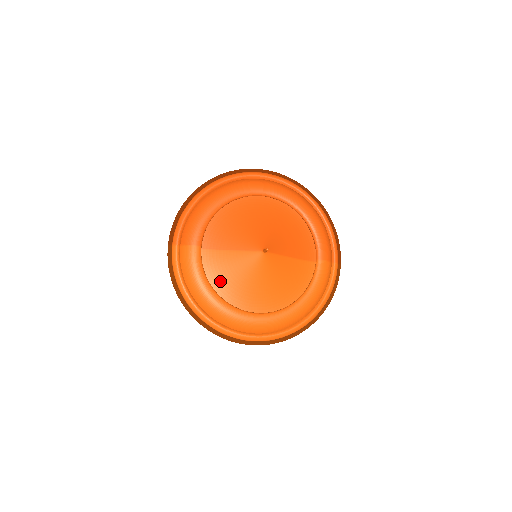
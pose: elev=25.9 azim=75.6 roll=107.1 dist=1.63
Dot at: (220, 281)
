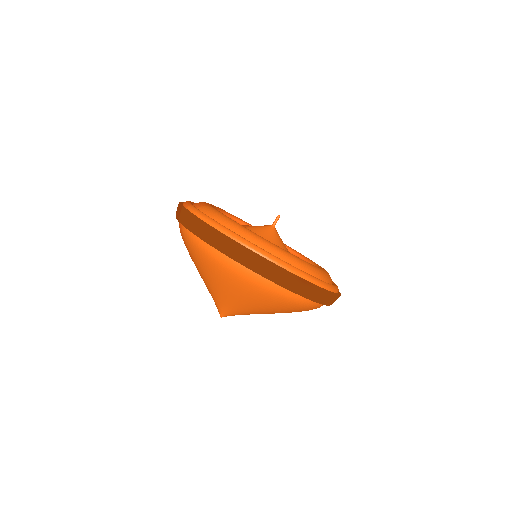
Dot at: occluded
